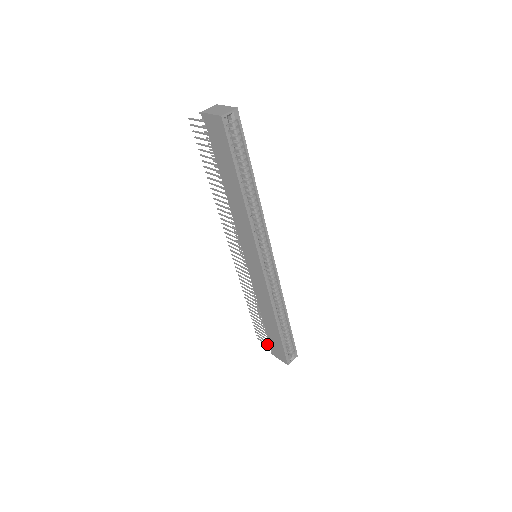
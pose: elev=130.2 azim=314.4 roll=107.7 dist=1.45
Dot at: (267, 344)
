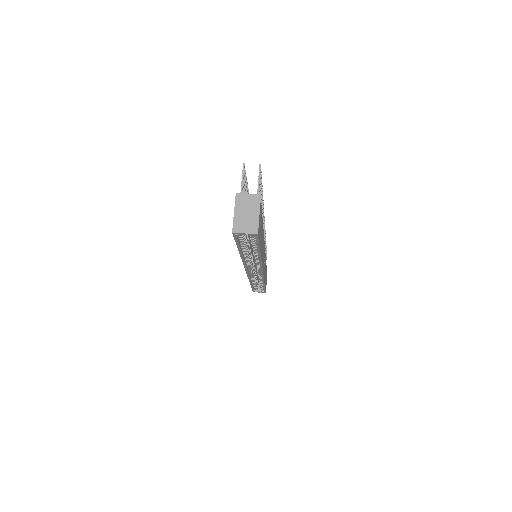
Dot at: occluded
